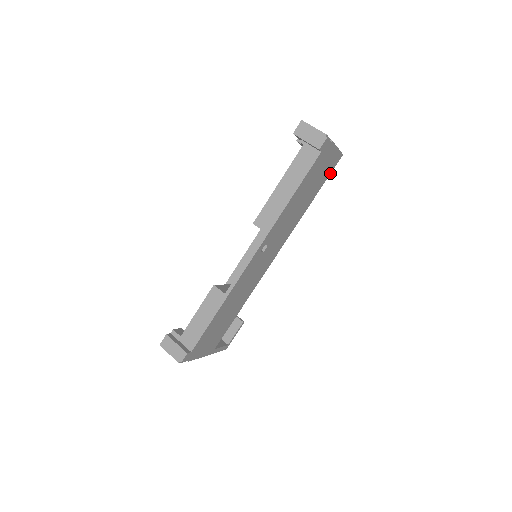
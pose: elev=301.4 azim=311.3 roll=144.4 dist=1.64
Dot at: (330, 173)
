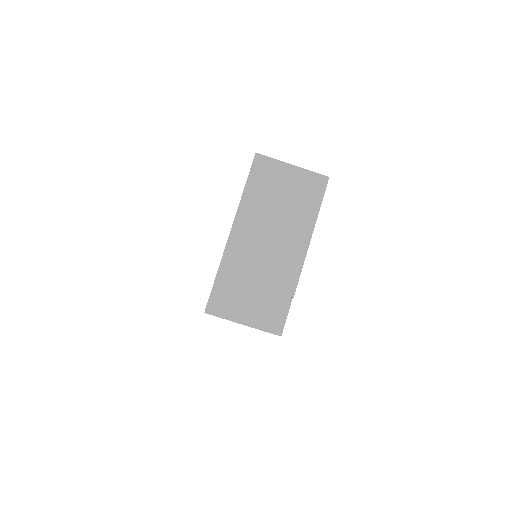
Dot at: occluded
